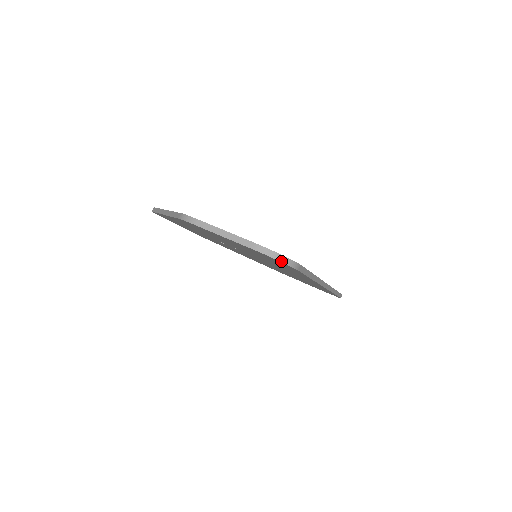
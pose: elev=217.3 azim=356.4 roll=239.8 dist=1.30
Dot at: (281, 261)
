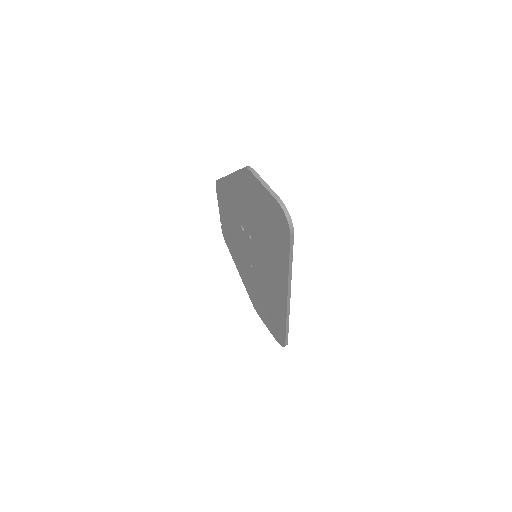
Dot at: (287, 217)
